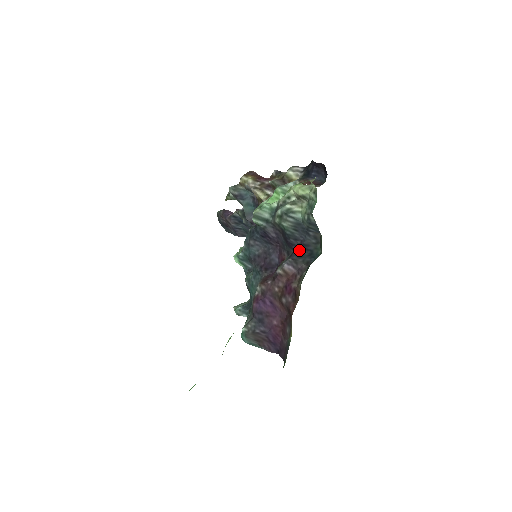
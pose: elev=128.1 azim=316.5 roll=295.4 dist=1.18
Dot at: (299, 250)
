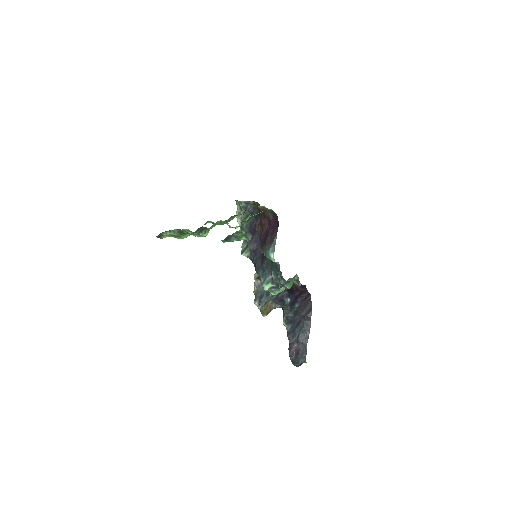
Dot at: occluded
